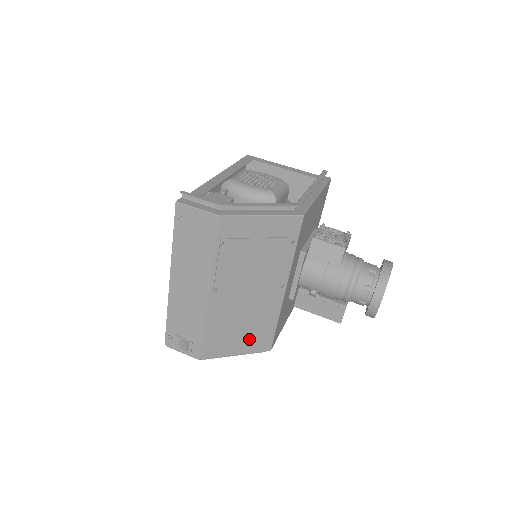
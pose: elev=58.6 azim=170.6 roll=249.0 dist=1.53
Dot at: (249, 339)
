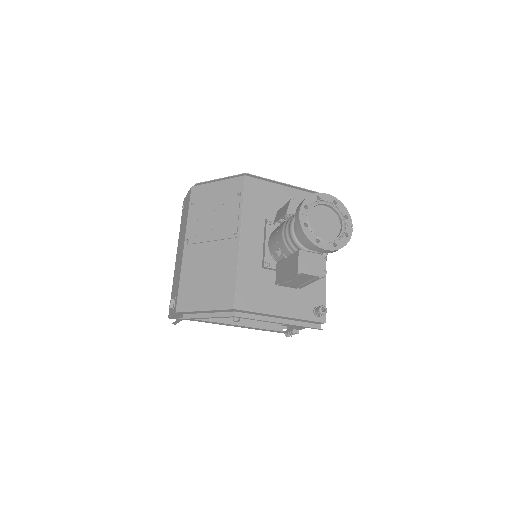
Dot at: (214, 292)
